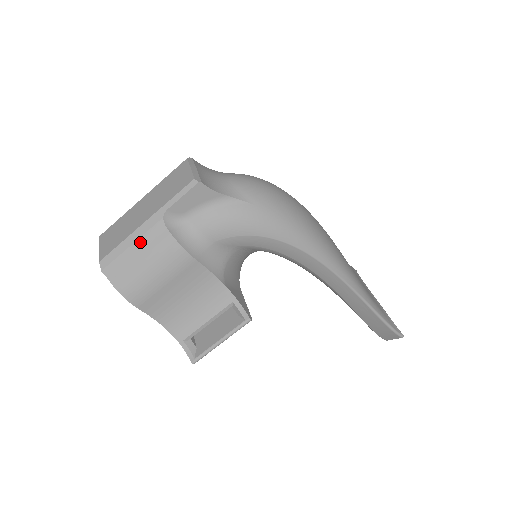
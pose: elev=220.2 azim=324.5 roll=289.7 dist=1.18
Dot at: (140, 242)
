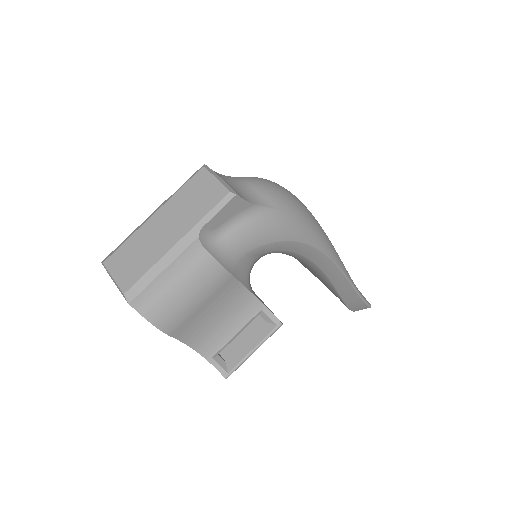
Dot at: (173, 266)
